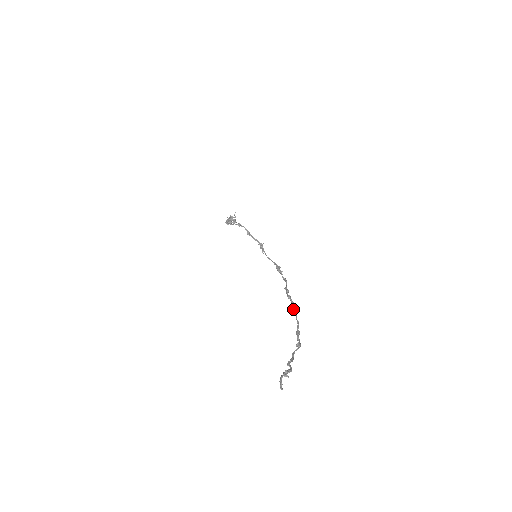
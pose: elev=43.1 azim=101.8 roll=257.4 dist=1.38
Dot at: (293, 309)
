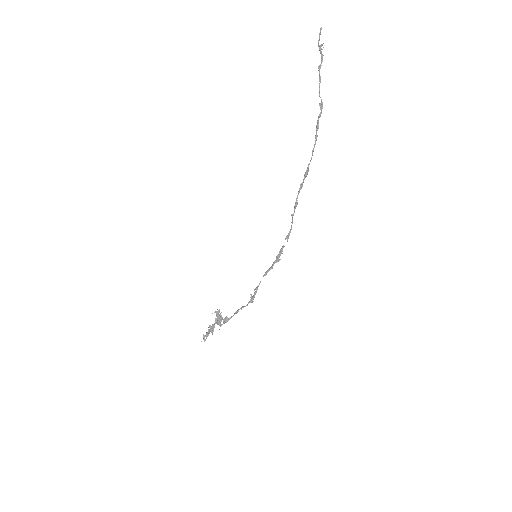
Dot at: occluded
